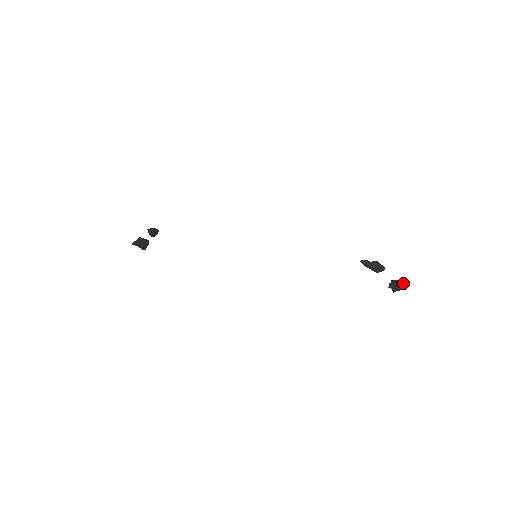
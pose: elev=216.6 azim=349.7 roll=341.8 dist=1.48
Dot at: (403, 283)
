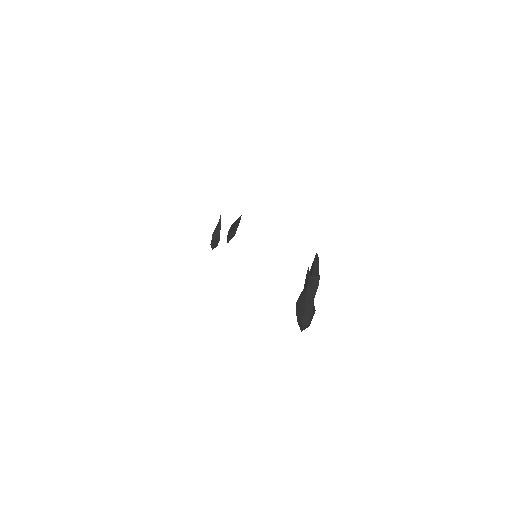
Dot at: (313, 303)
